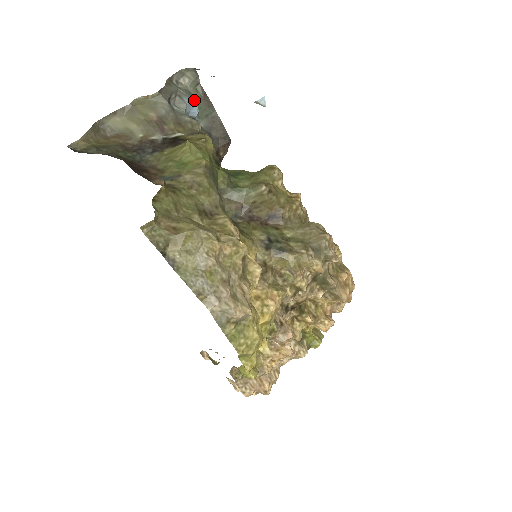
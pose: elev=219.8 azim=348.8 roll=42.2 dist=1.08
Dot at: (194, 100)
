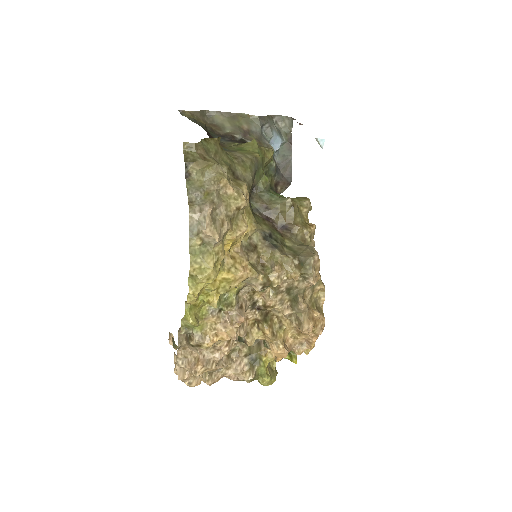
Dot at: (280, 138)
